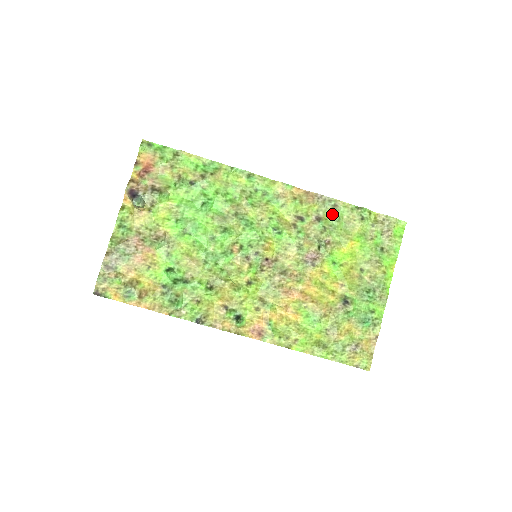
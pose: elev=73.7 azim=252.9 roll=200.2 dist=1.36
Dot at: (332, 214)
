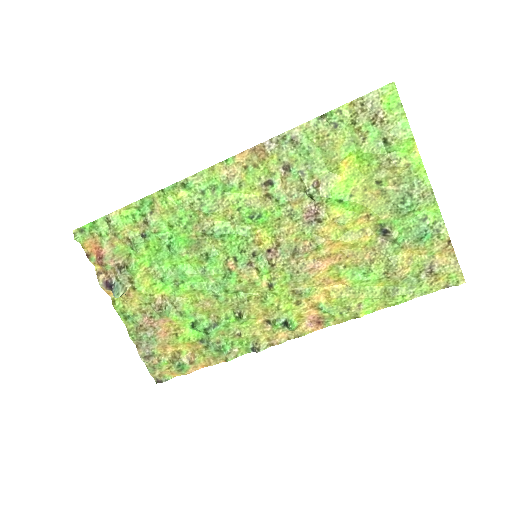
Dot at: (298, 150)
